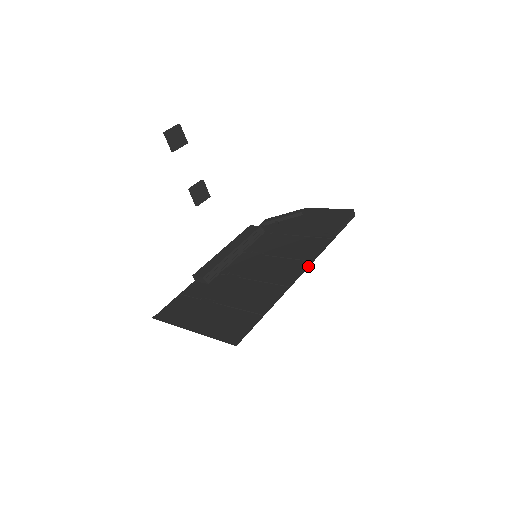
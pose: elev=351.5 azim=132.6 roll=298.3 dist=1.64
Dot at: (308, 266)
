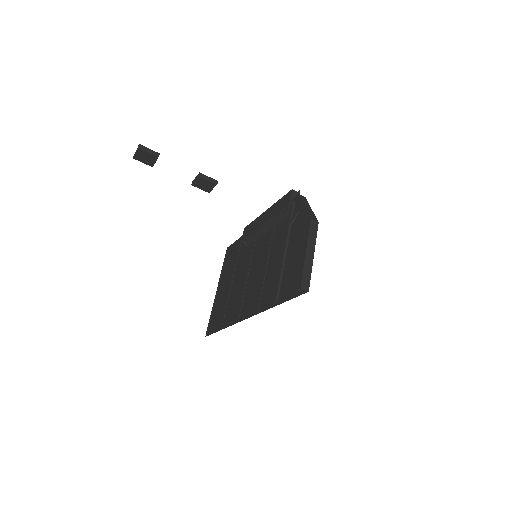
Dot at: (251, 316)
